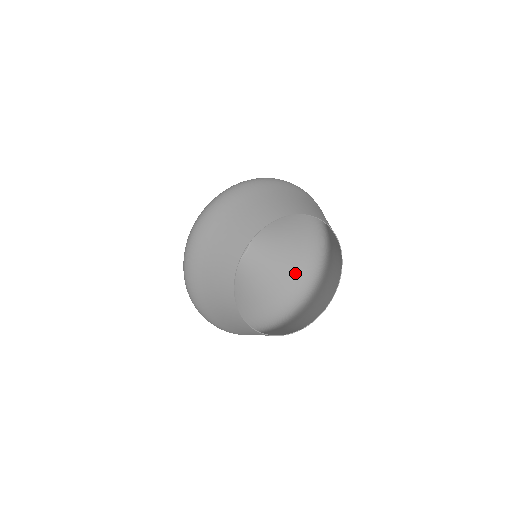
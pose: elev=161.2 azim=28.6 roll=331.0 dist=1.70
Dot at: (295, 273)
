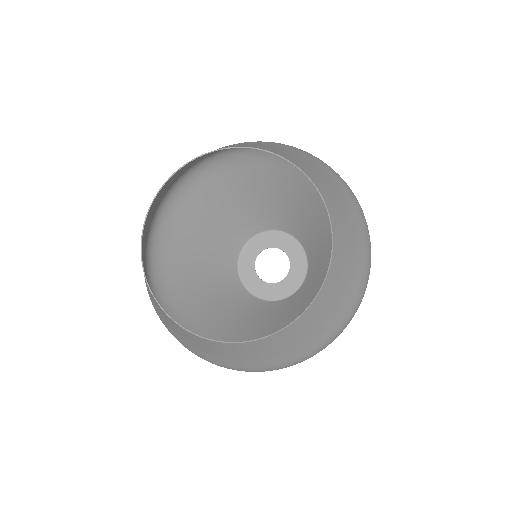
Dot at: occluded
